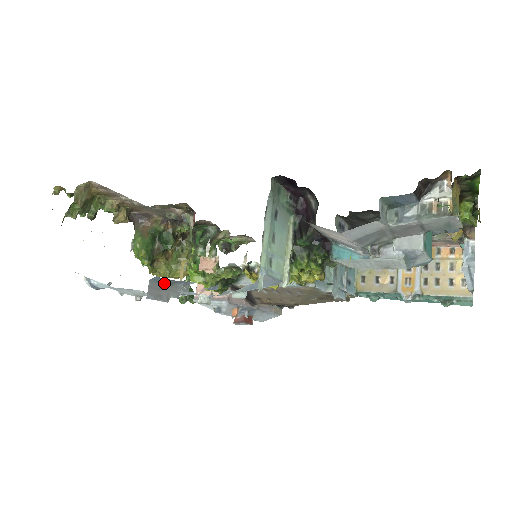
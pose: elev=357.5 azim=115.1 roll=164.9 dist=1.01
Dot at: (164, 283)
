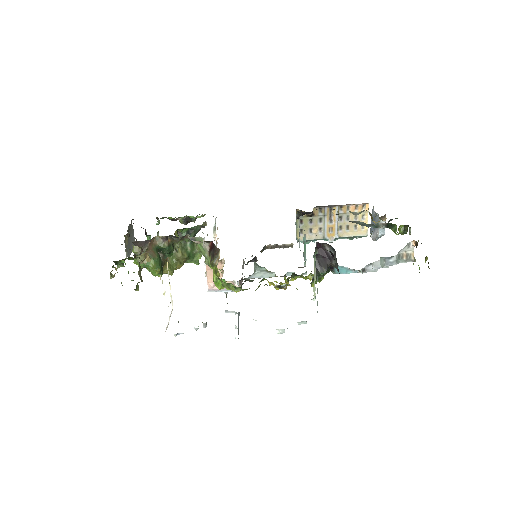
Dot at: (238, 320)
